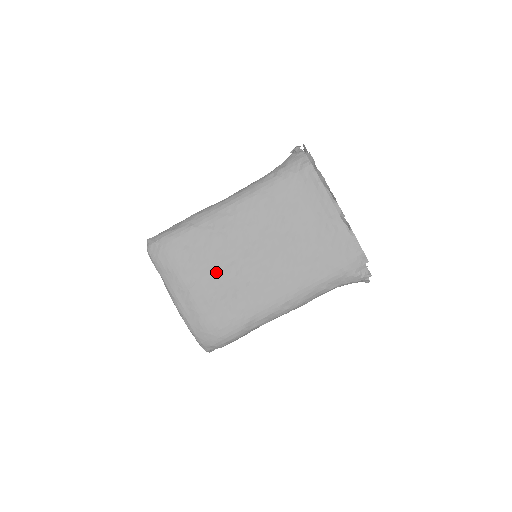
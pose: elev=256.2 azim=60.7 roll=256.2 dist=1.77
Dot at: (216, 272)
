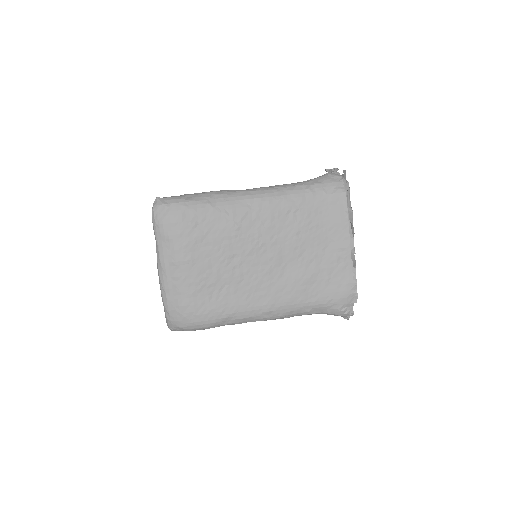
Dot at: (215, 258)
